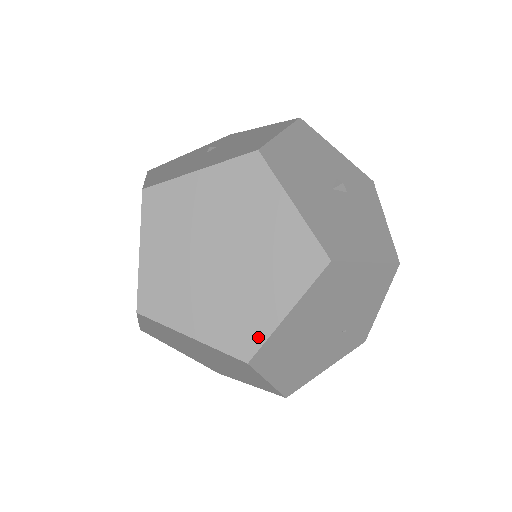
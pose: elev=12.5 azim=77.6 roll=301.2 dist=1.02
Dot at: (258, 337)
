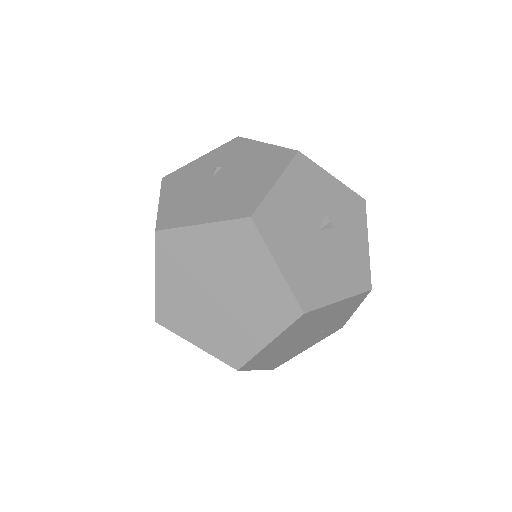
Dot at: (246, 355)
